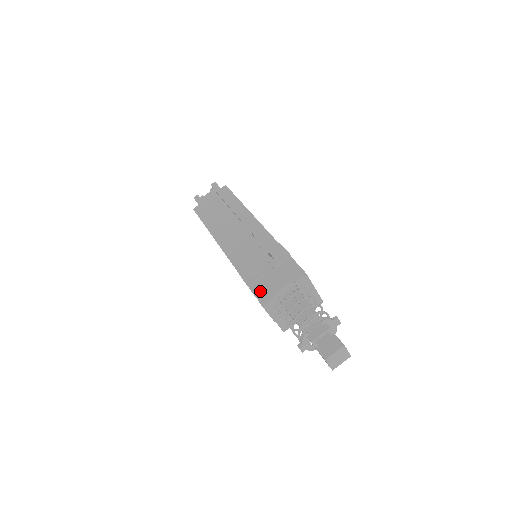
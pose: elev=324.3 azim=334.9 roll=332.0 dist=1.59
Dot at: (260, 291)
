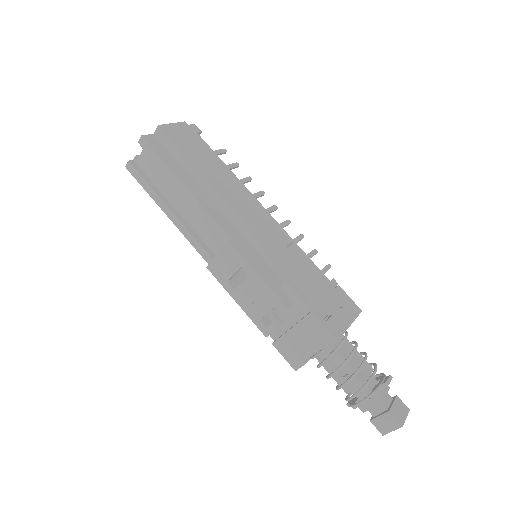
Dot at: (285, 351)
